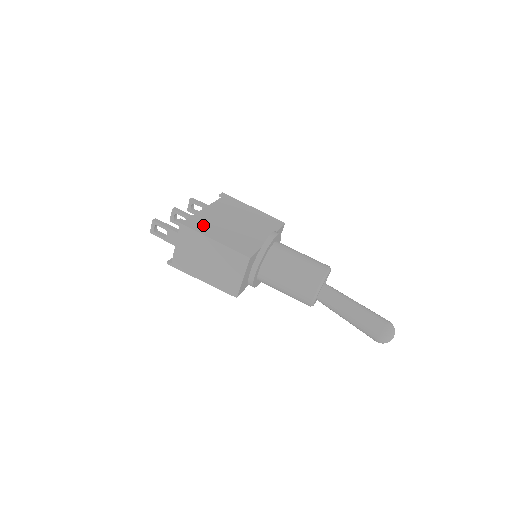
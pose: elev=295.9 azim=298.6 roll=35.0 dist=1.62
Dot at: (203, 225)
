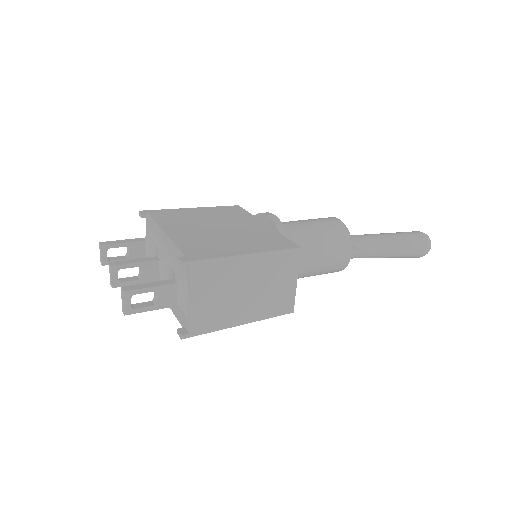
Dot at: (208, 248)
